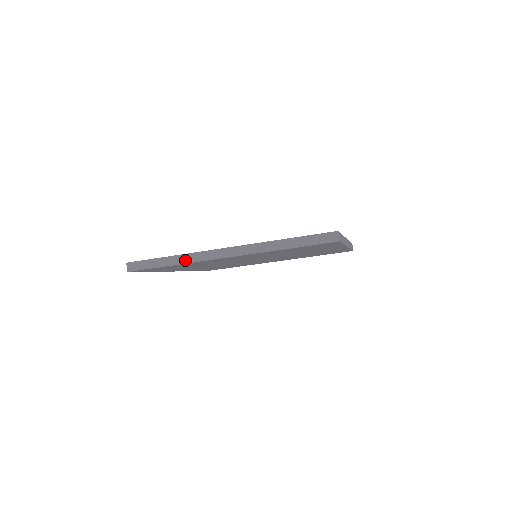
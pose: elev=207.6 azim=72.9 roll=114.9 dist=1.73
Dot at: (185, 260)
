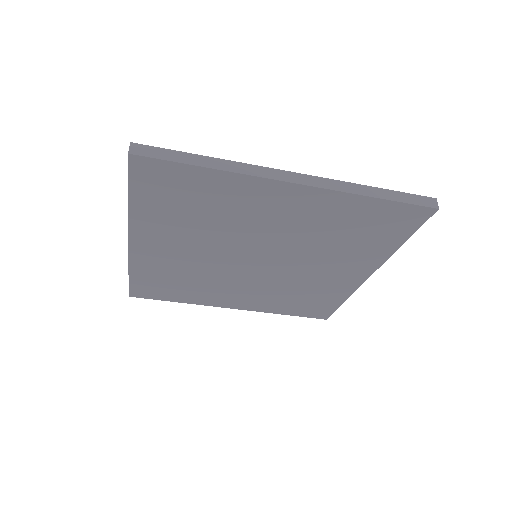
Dot at: (232, 168)
